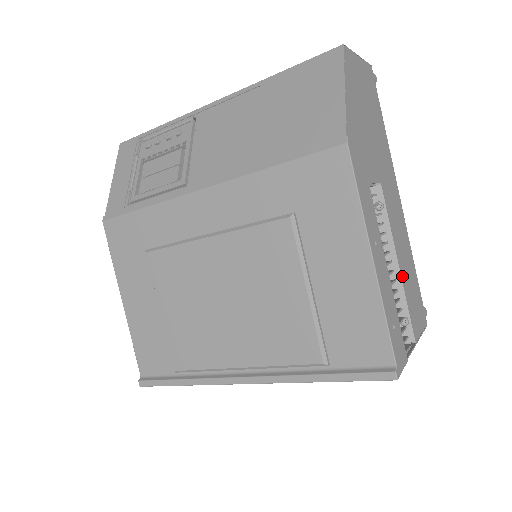
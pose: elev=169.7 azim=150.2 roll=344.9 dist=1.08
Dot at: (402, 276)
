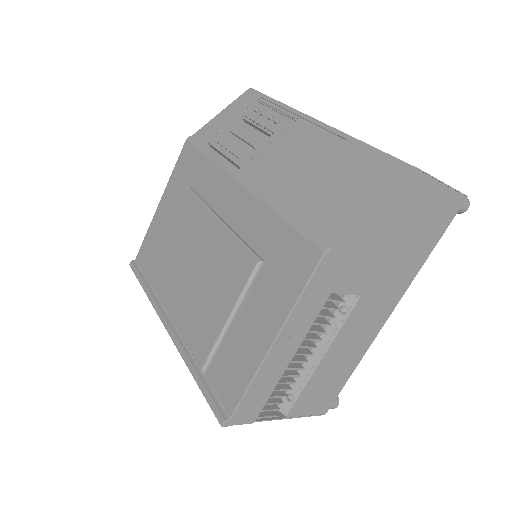
Dot at: (318, 370)
